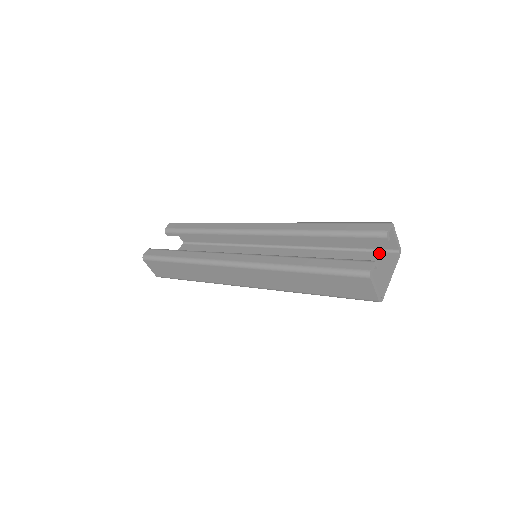
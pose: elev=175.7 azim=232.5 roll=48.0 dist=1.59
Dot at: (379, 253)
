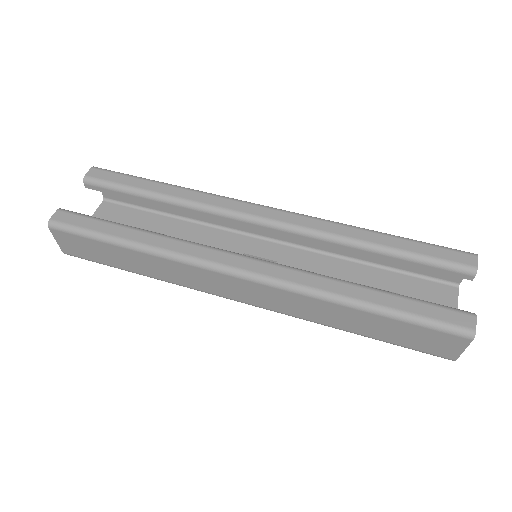
Dot at: (432, 282)
